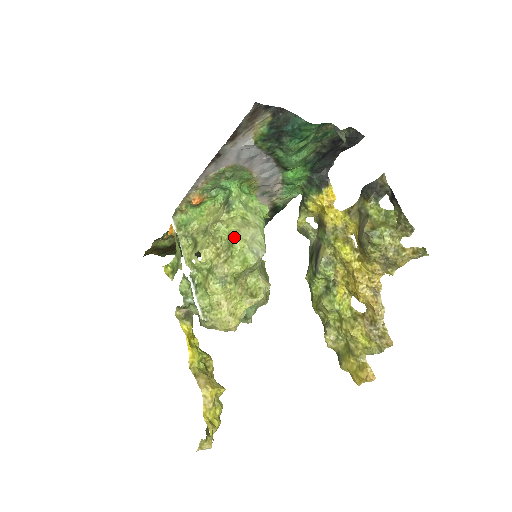
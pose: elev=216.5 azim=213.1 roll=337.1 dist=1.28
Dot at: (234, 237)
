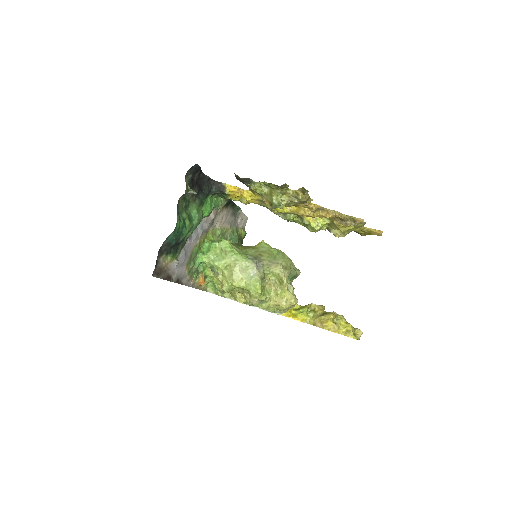
Dot at: occluded
